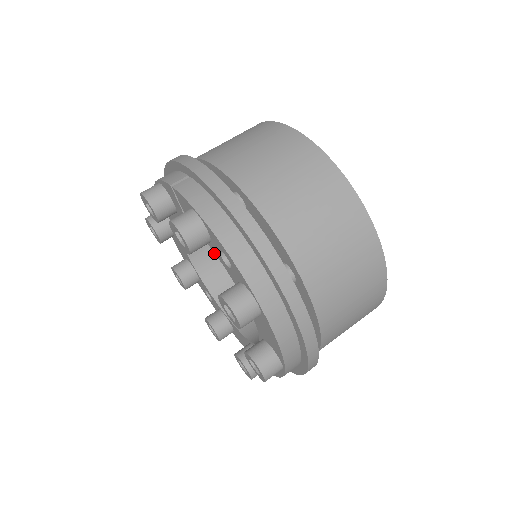
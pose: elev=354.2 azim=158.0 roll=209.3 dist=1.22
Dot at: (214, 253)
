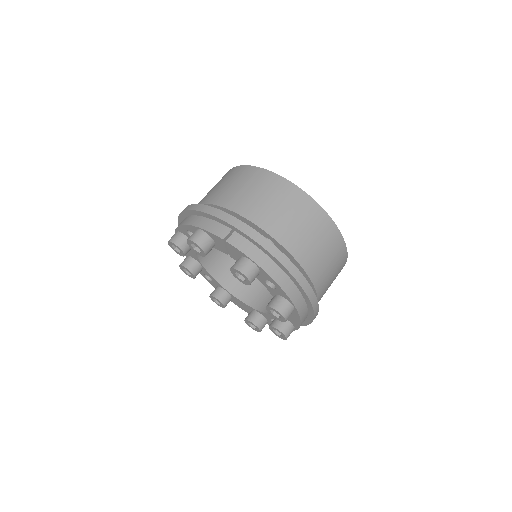
Dot at: (212, 250)
